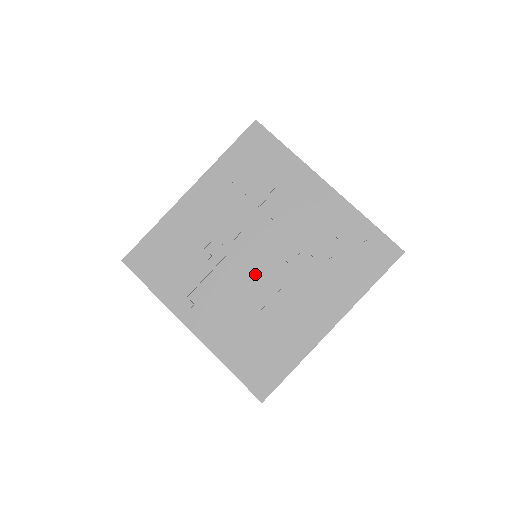
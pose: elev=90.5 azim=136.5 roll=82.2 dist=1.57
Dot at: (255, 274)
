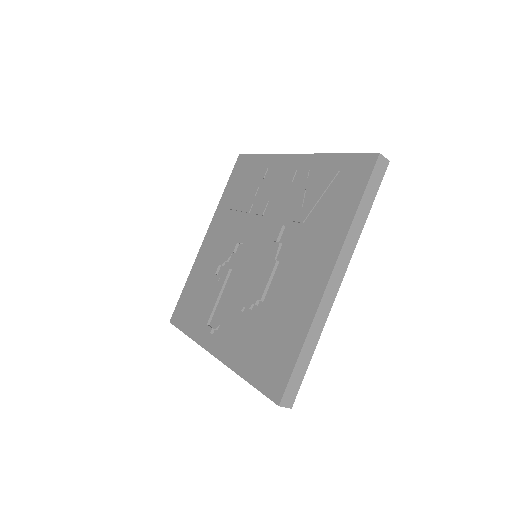
Dot at: (254, 271)
